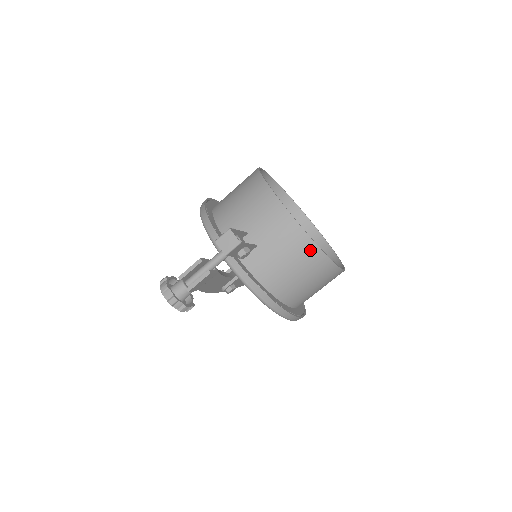
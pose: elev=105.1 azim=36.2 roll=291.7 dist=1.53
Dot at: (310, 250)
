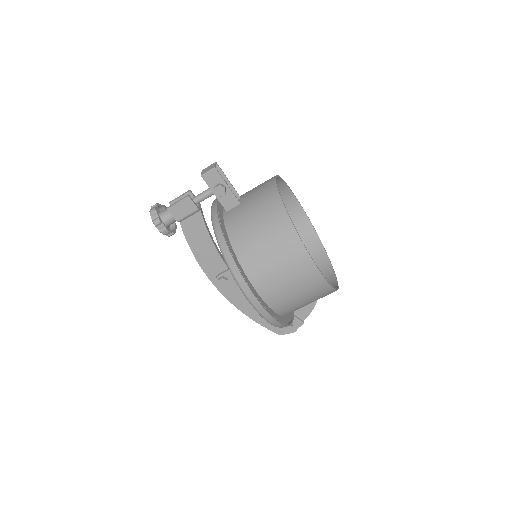
Dot at: (277, 211)
